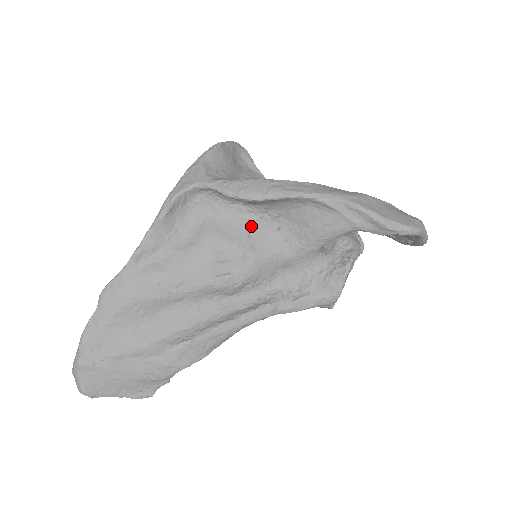
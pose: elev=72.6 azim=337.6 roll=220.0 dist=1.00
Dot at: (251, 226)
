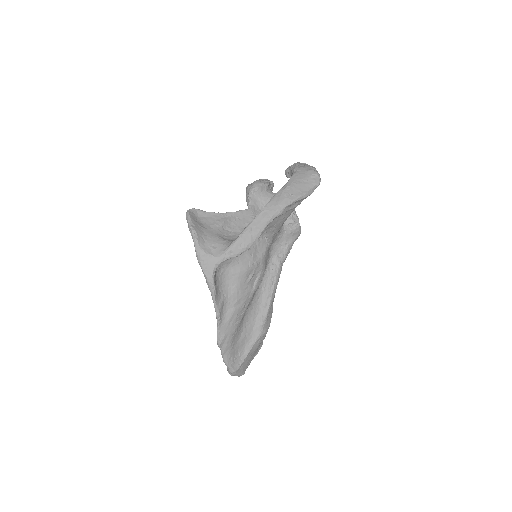
Dot at: (248, 251)
